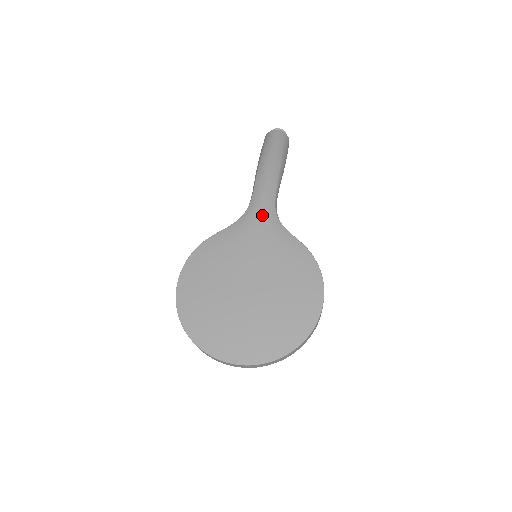
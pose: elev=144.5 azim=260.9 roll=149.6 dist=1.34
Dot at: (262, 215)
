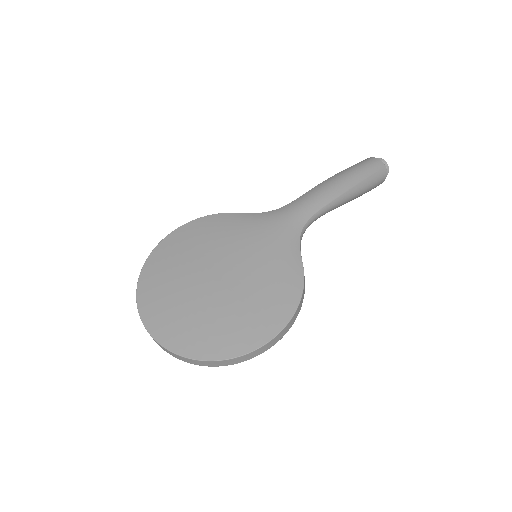
Dot at: (287, 220)
